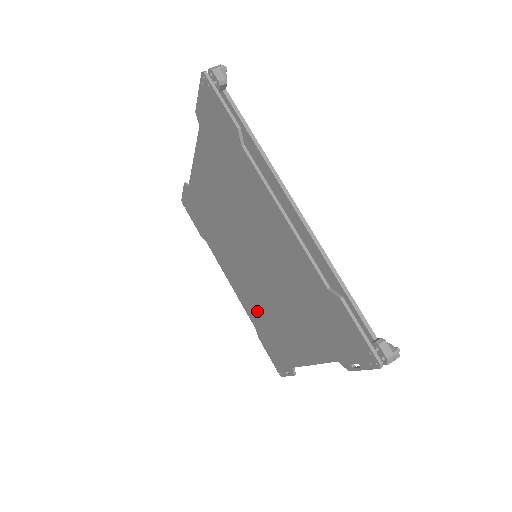
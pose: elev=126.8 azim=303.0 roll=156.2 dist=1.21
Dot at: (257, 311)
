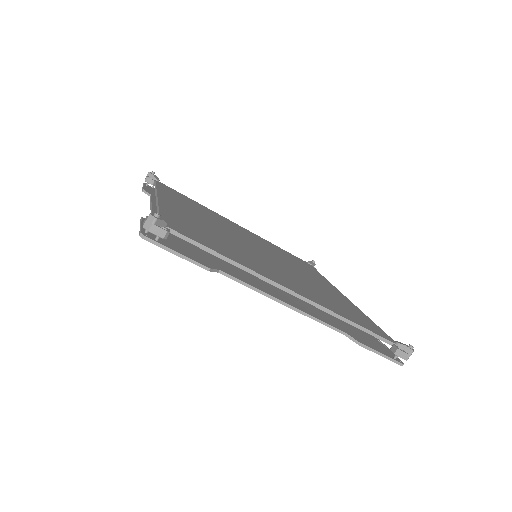
Dot at: occluded
